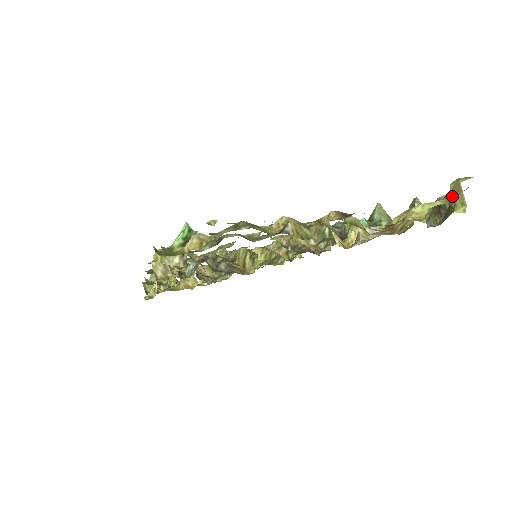
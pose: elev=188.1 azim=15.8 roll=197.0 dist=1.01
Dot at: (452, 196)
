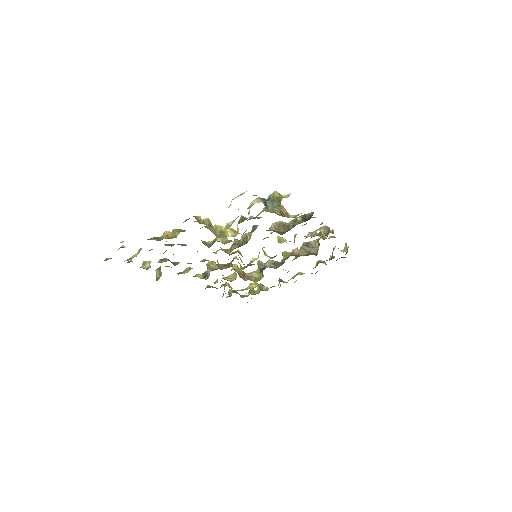
Dot at: occluded
